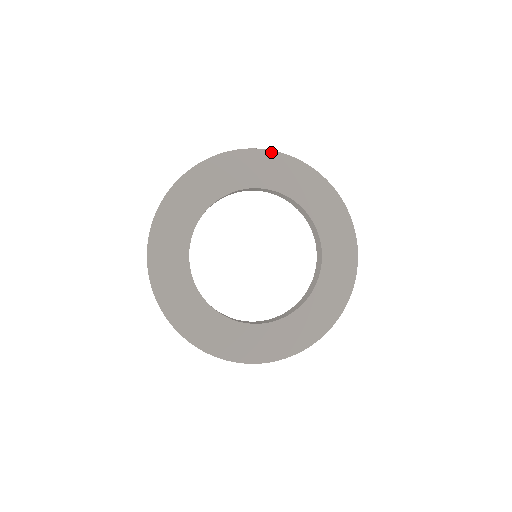
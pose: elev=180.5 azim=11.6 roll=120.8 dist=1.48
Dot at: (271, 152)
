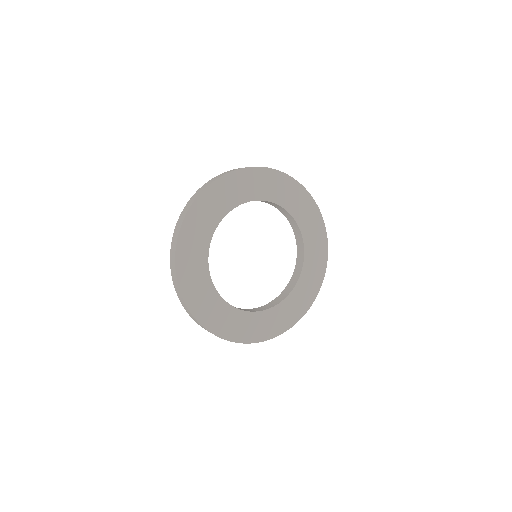
Dot at: (201, 195)
